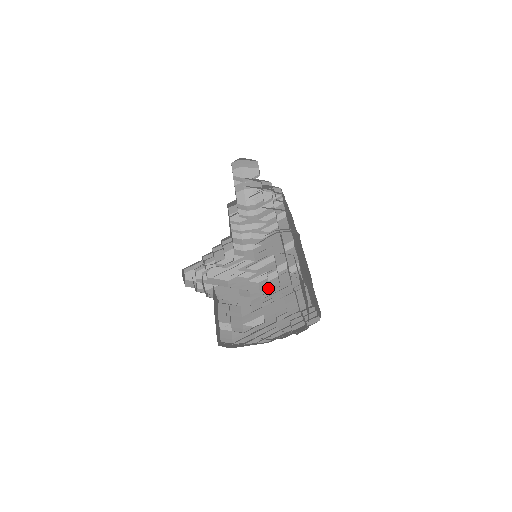
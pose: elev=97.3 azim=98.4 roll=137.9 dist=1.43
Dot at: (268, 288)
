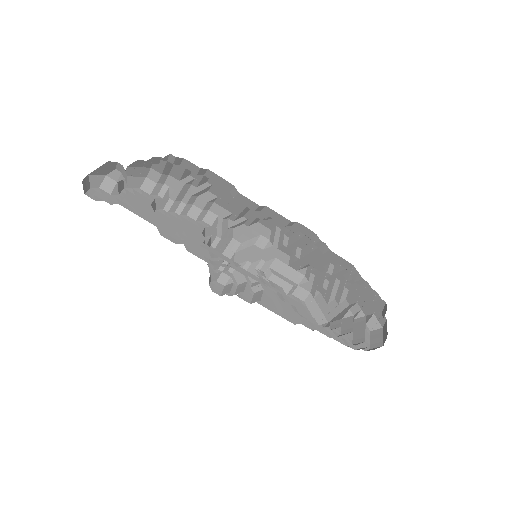
Dot at: (276, 228)
